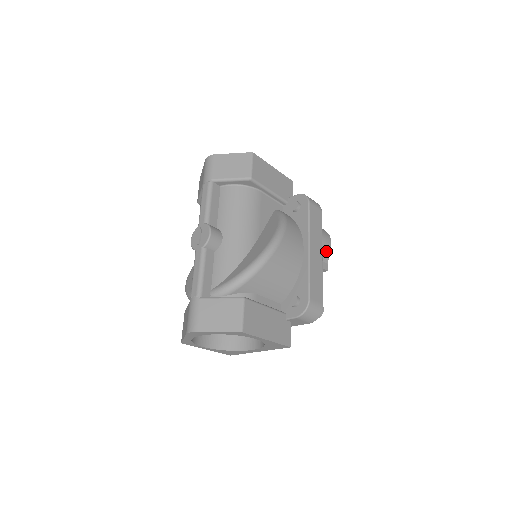
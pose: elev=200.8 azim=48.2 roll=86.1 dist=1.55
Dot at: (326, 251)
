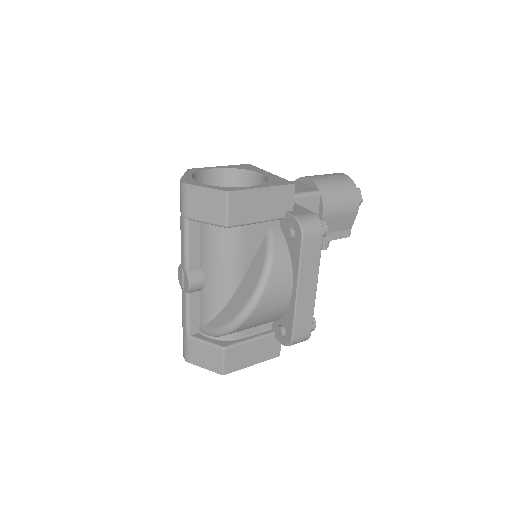
Dot at: (350, 219)
